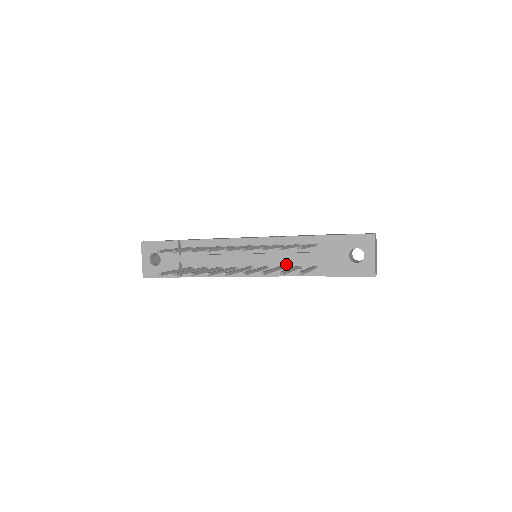
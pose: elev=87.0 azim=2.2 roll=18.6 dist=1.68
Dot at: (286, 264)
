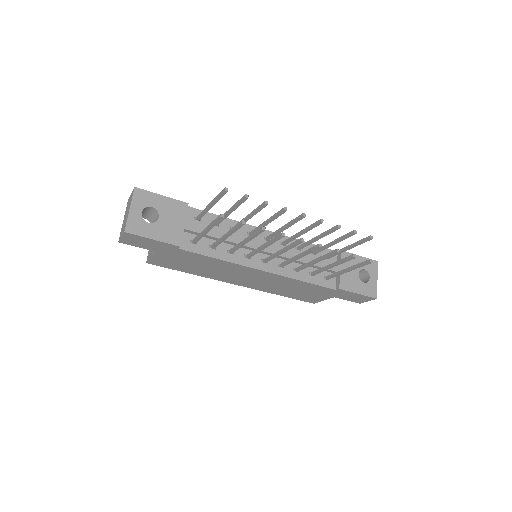
Dot at: occluded
